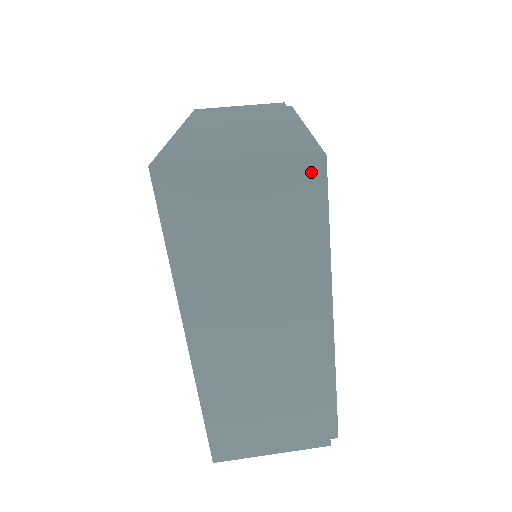
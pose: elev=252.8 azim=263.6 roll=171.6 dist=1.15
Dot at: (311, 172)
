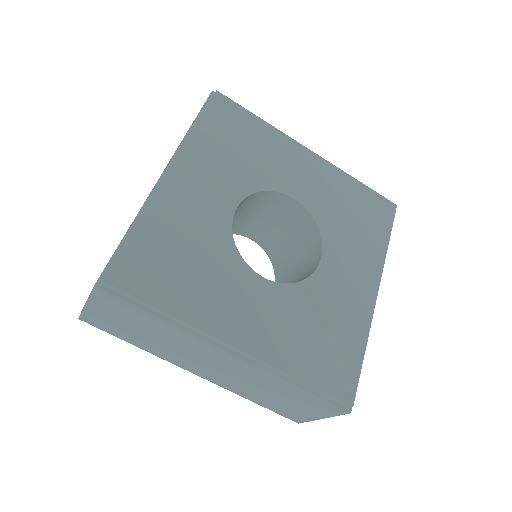
Dot at: (108, 294)
